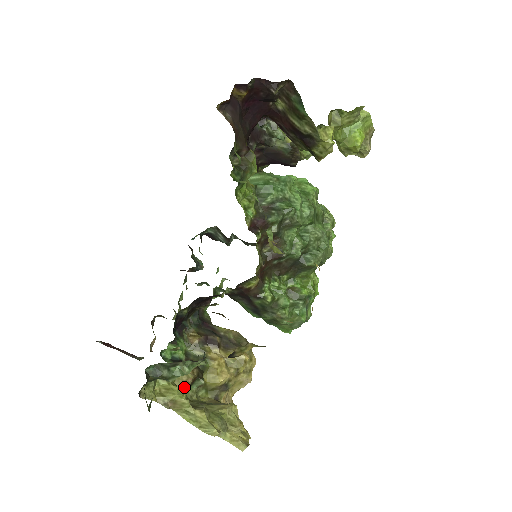
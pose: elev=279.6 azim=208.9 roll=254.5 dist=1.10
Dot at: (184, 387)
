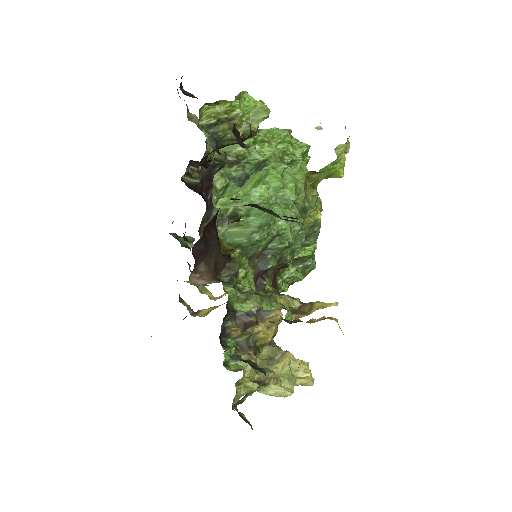
Dot at: (252, 372)
